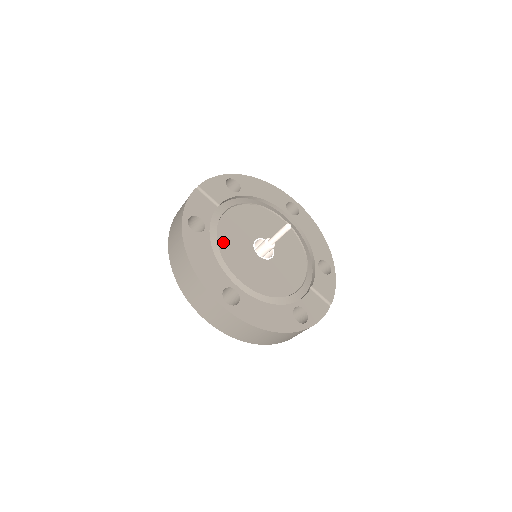
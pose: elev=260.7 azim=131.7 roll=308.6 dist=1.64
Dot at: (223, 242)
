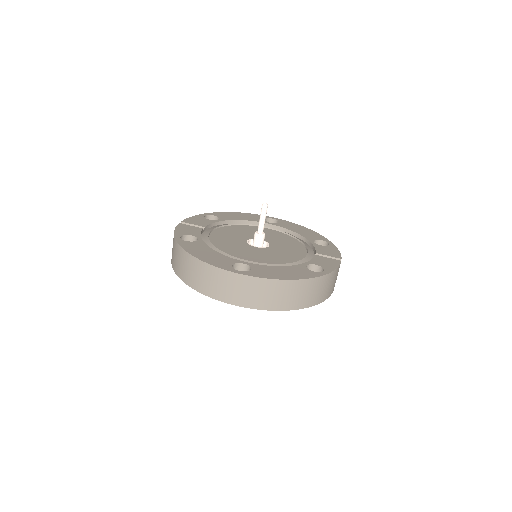
Dot at: (218, 245)
